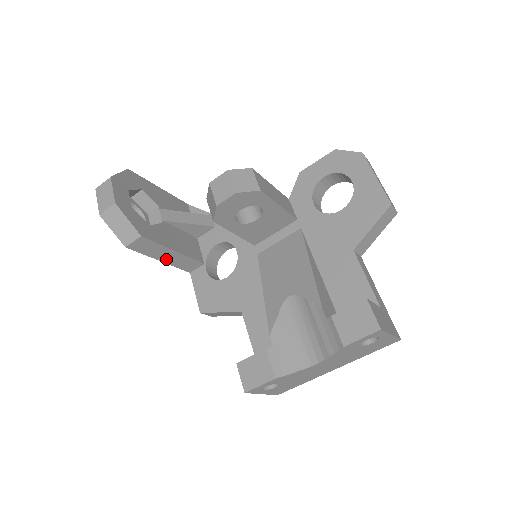
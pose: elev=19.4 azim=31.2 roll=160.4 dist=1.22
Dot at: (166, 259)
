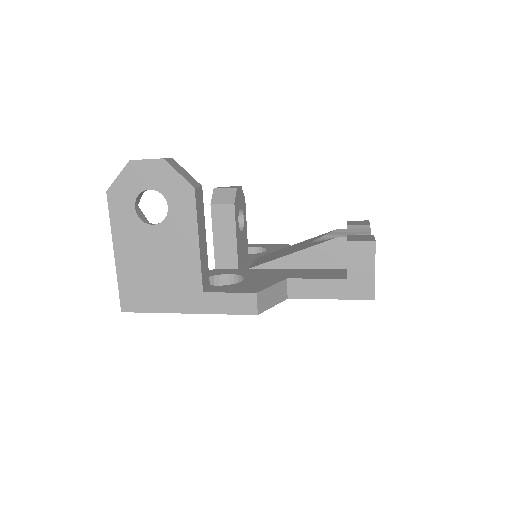
Dot at: (201, 243)
